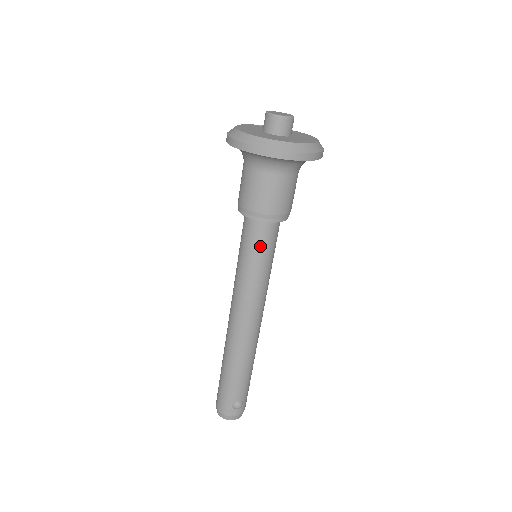
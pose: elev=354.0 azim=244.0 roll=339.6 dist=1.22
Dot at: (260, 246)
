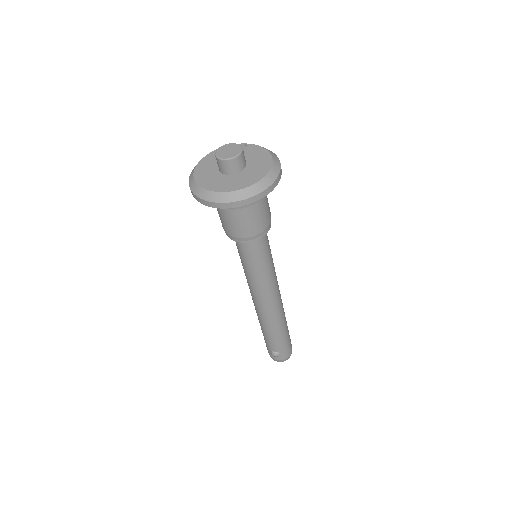
Dot at: (243, 255)
